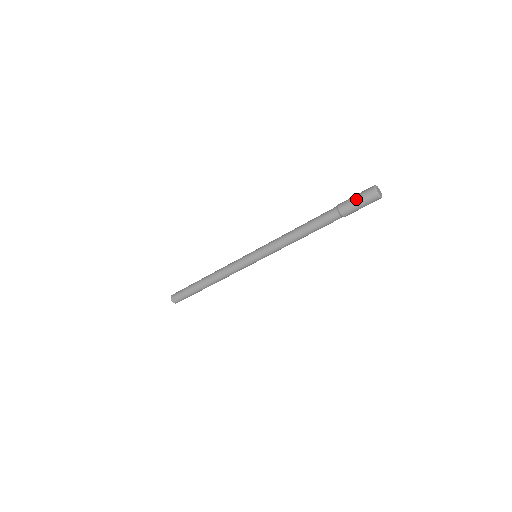
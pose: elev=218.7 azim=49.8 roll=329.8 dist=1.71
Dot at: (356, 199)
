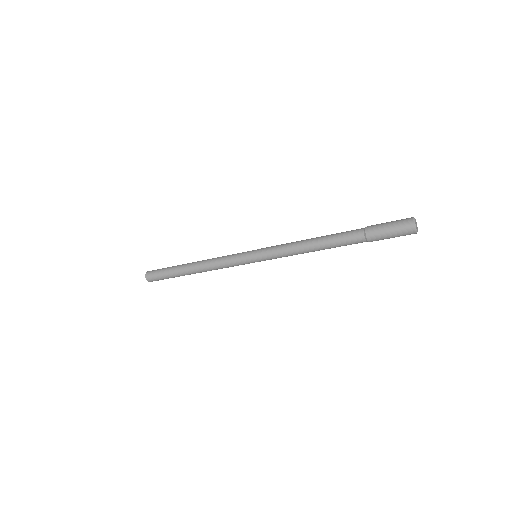
Dot at: (390, 232)
